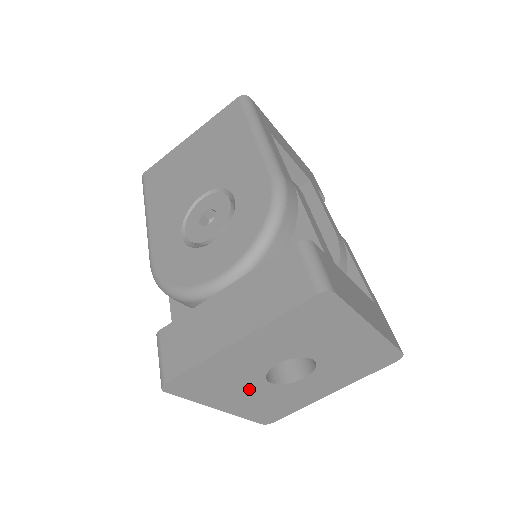
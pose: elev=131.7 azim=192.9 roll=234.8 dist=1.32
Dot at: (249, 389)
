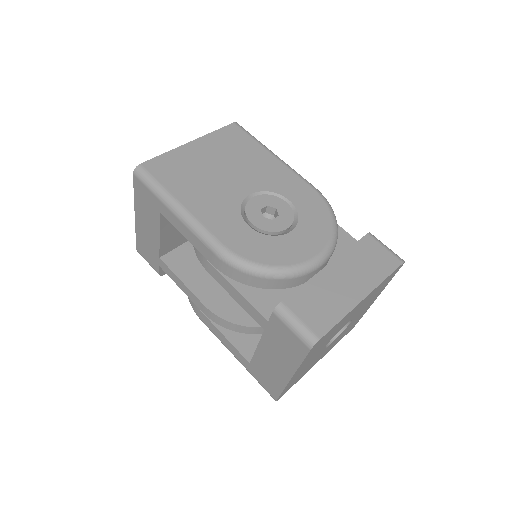
Dot at: (318, 352)
